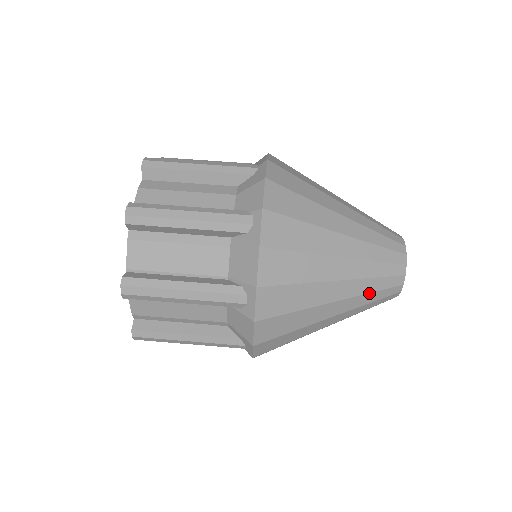
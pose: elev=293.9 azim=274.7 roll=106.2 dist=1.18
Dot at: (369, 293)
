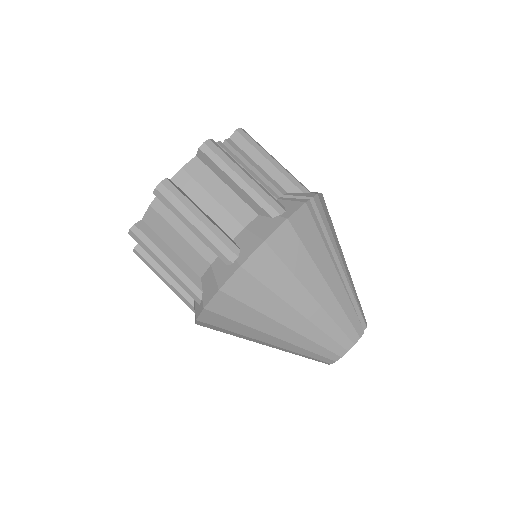
Dot at: occluded
